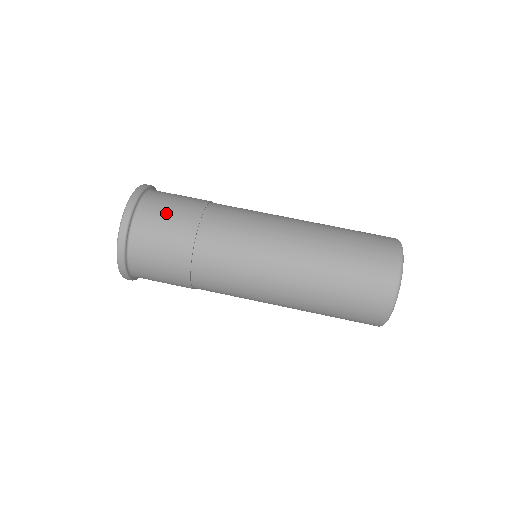
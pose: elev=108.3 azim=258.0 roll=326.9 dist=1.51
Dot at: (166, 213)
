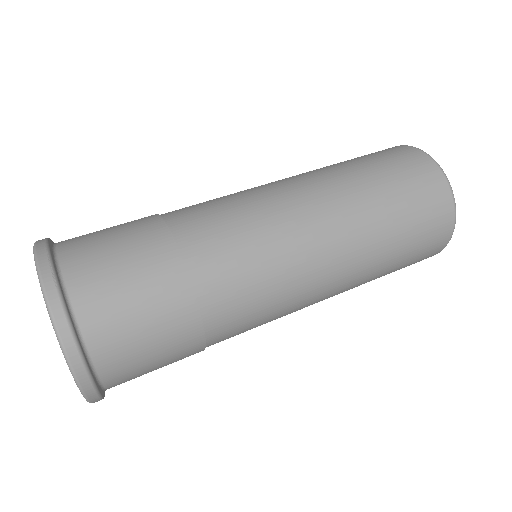
Dot at: (131, 303)
